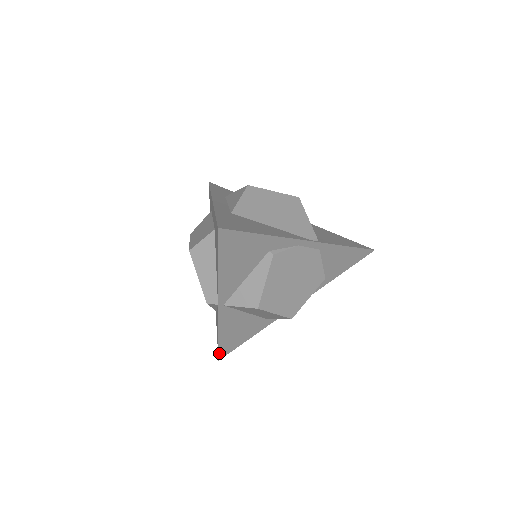
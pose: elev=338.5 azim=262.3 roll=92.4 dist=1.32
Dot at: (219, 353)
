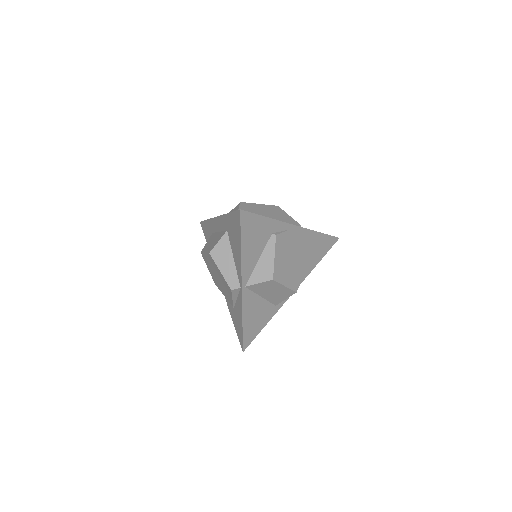
Dot at: (243, 343)
